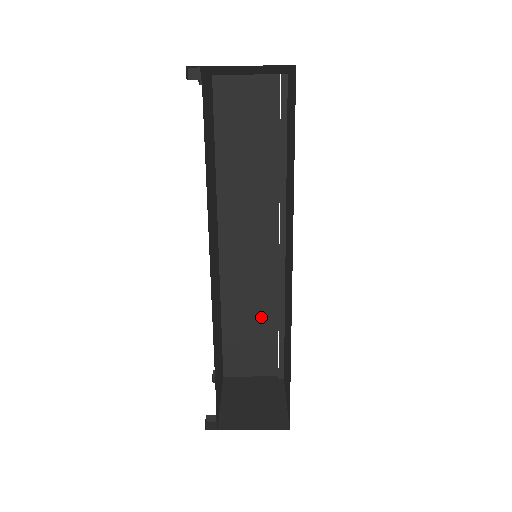
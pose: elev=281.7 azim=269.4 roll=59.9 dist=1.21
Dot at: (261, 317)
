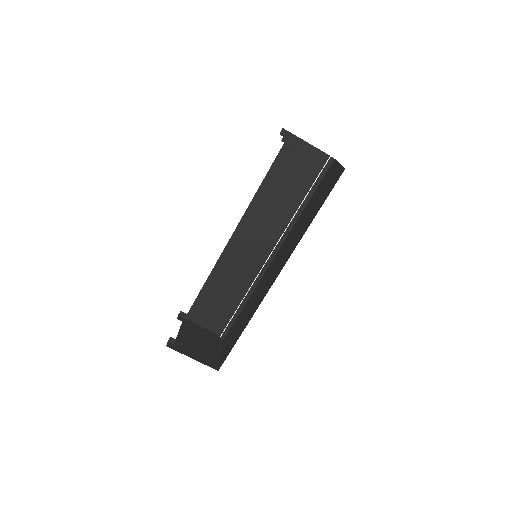
Dot at: (232, 293)
